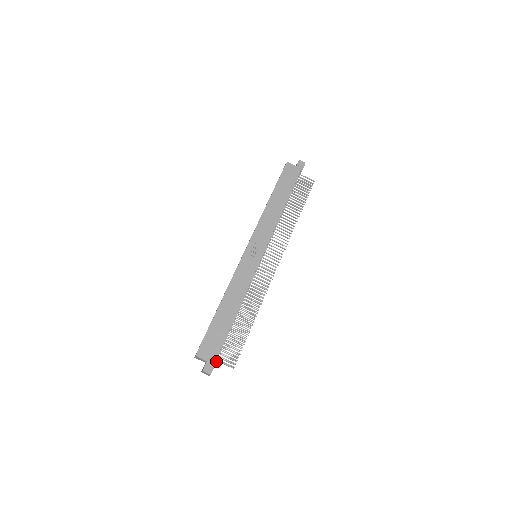
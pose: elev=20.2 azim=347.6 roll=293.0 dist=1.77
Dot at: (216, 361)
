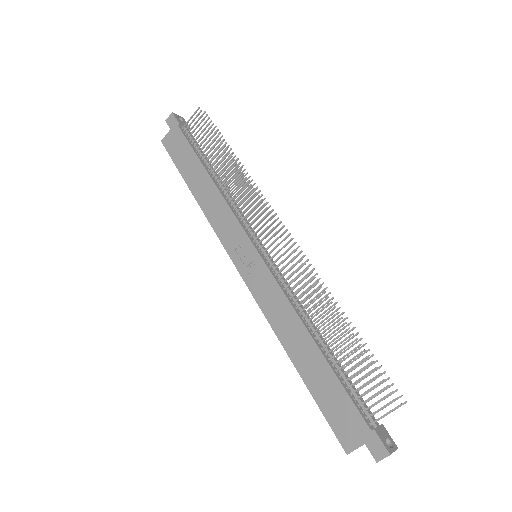
Dot at: (372, 429)
